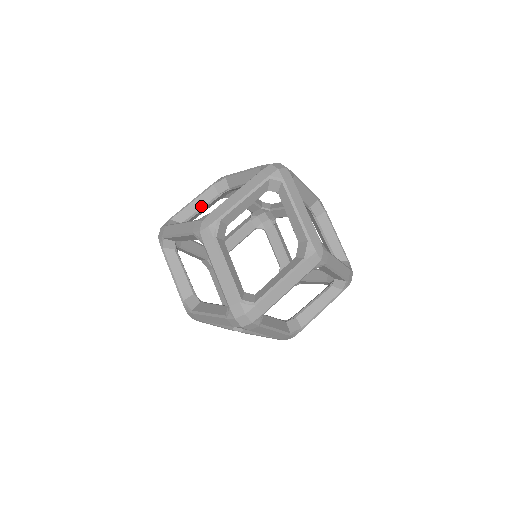
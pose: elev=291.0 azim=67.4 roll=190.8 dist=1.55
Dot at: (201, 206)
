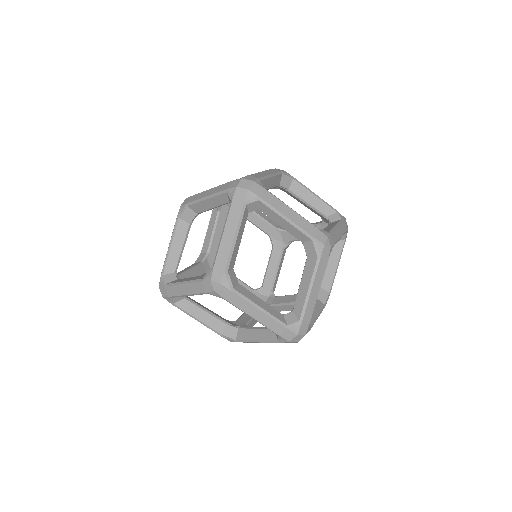
Dot at: (181, 245)
